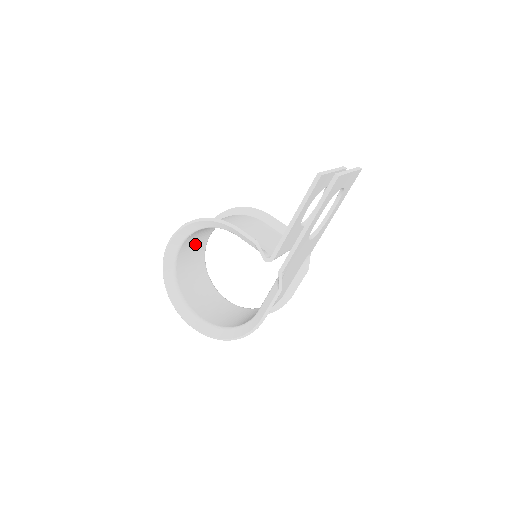
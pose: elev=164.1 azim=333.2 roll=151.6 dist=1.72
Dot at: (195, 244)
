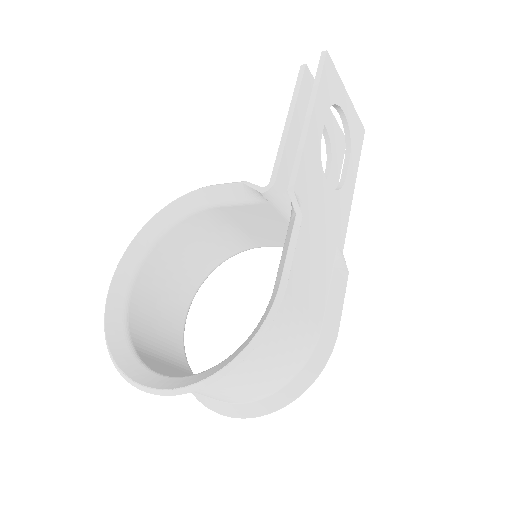
Dot at: (163, 301)
